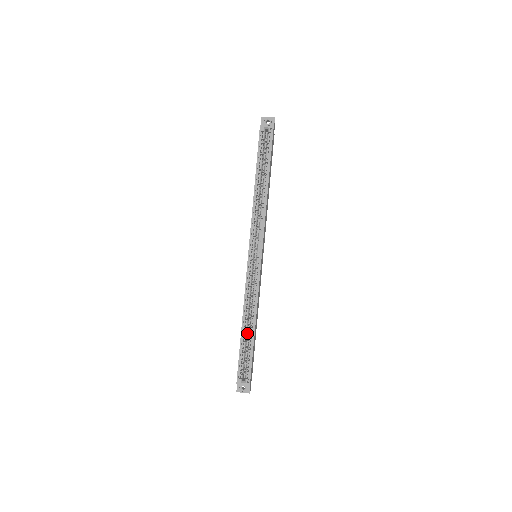
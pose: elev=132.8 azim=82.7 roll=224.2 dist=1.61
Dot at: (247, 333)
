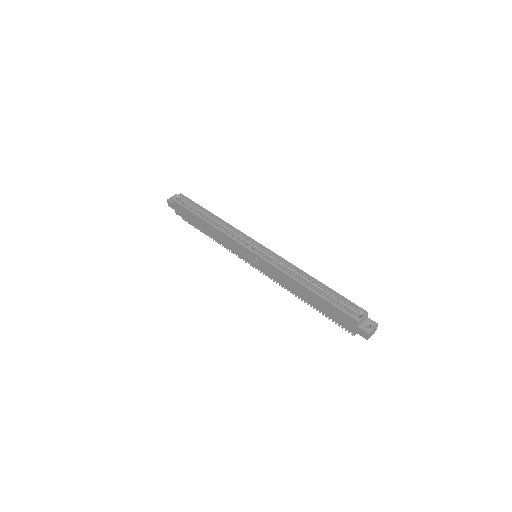
Dot at: (315, 291)
